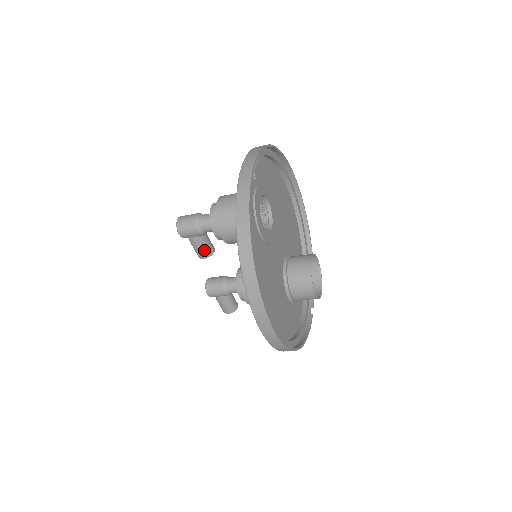
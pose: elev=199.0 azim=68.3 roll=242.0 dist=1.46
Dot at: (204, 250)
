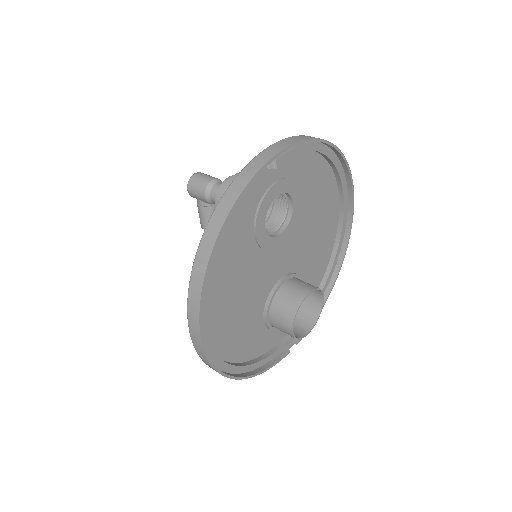
Dot at: (207, 220)
